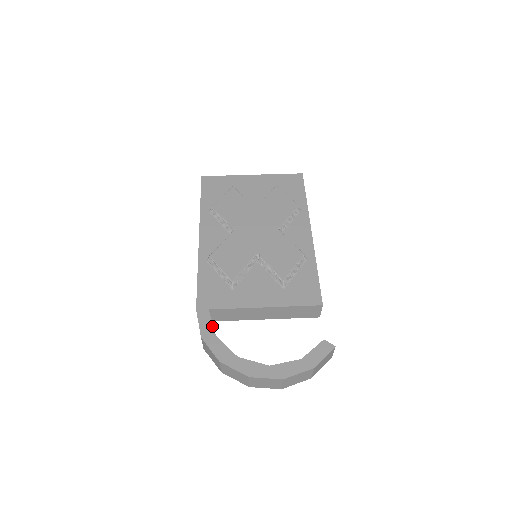
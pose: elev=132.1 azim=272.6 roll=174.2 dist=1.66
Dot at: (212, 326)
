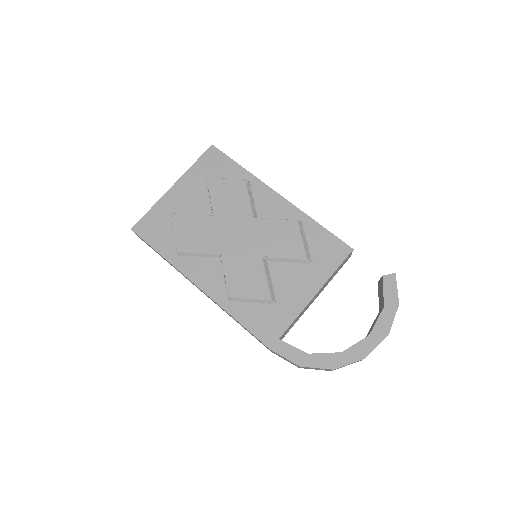
Dot at: (297, 349)
